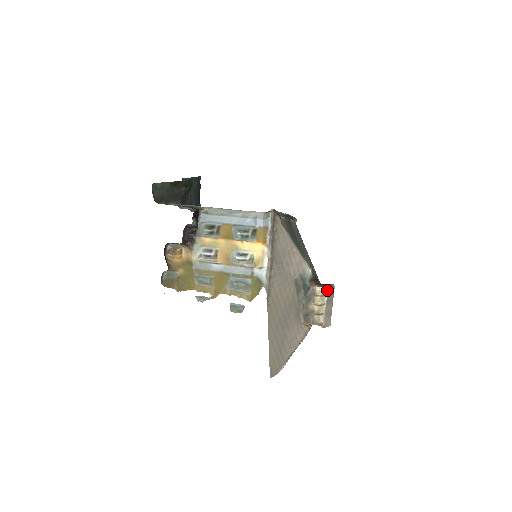
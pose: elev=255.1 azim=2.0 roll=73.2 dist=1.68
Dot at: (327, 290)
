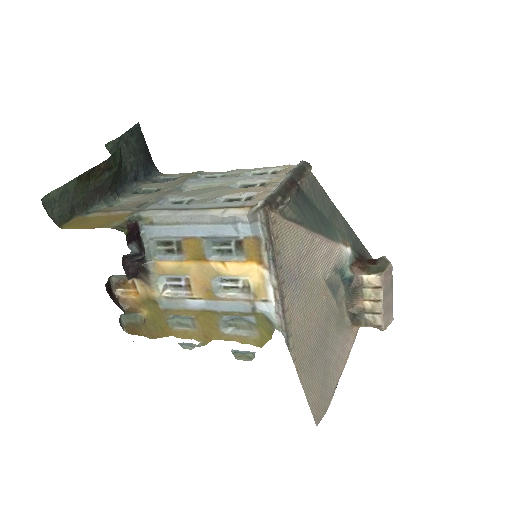
Dot at: (381, 280)
